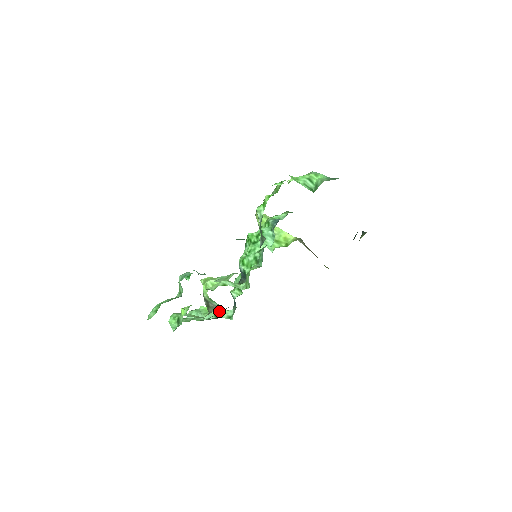
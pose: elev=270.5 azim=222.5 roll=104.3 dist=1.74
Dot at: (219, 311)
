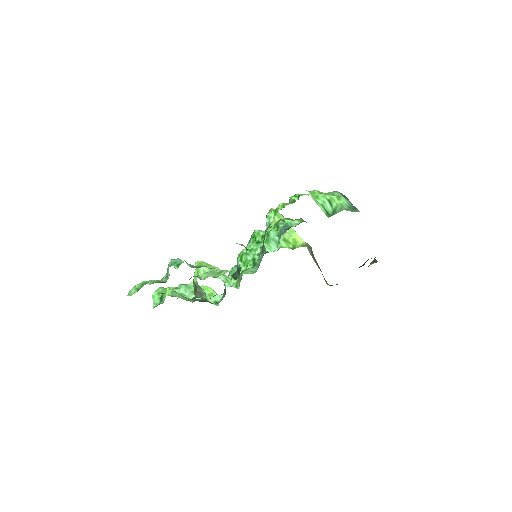
Dot at: (208, 293)
